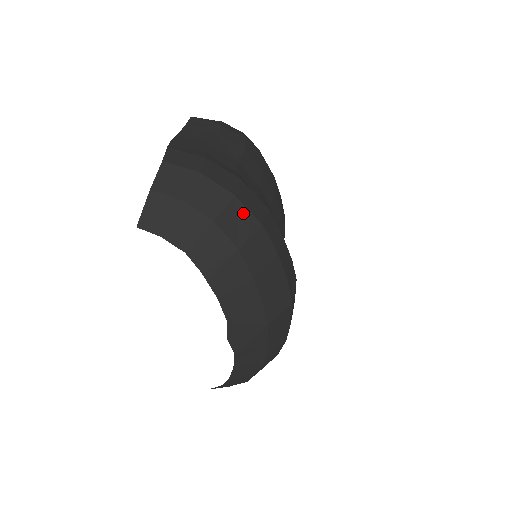
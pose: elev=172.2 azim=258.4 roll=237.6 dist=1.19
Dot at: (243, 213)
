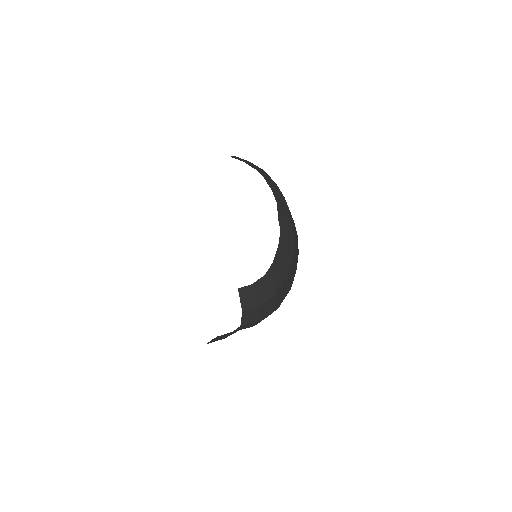
Dot at: occluded
